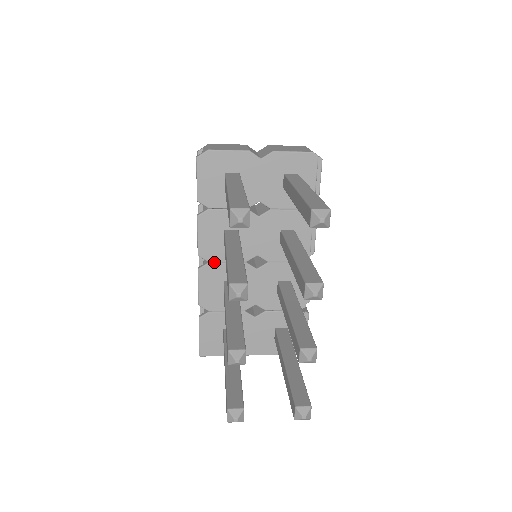
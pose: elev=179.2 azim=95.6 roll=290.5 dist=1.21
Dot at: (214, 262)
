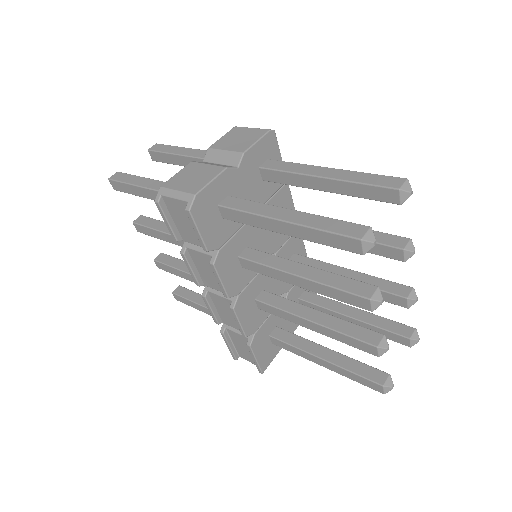
Dot at: (241, 291)
